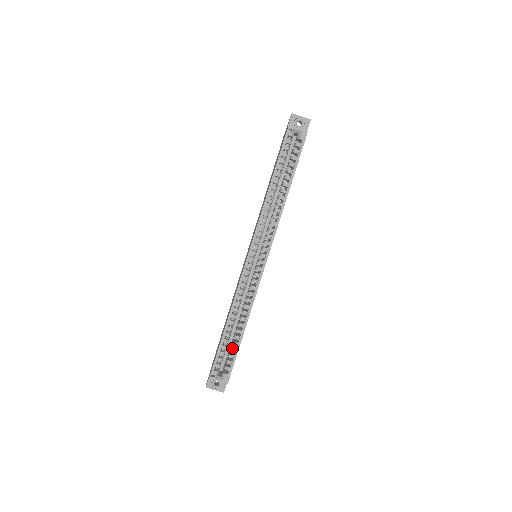
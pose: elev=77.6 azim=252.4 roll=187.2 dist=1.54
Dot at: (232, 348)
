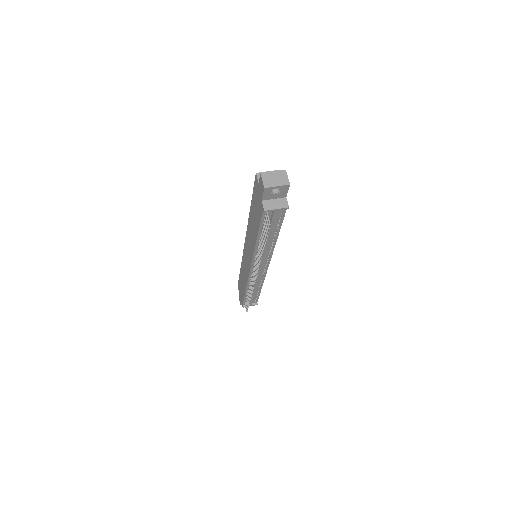
Dot at: occluded
